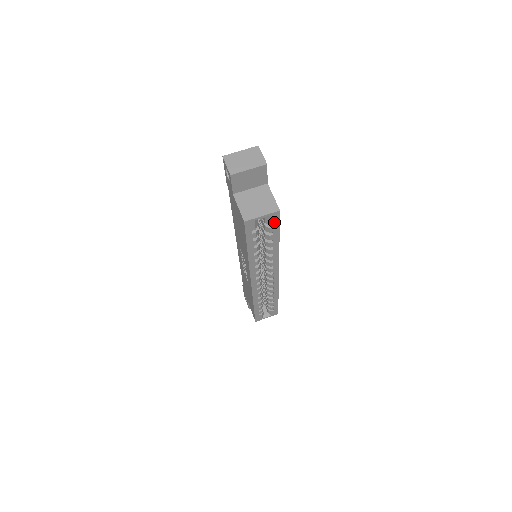
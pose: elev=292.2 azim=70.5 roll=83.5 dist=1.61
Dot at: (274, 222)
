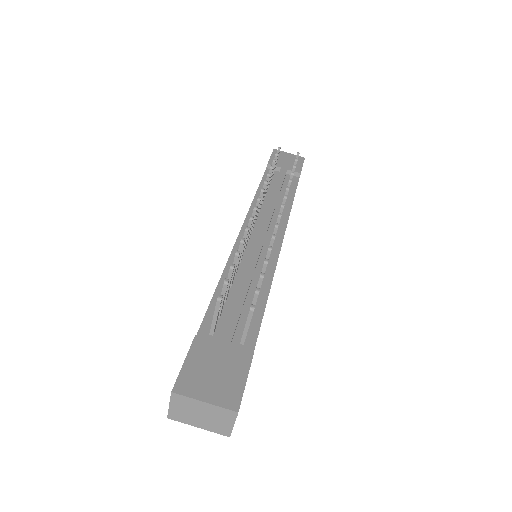
Dot at: occluded
